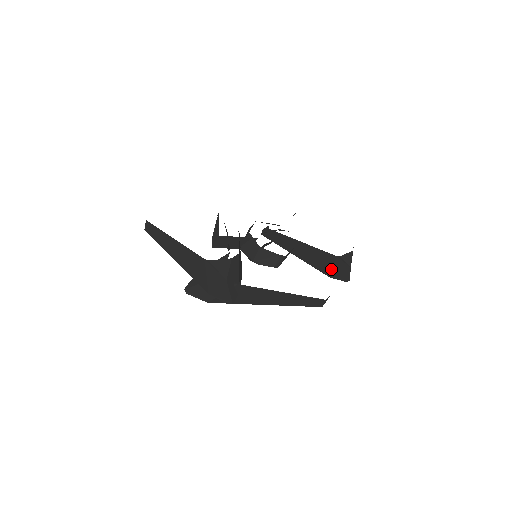
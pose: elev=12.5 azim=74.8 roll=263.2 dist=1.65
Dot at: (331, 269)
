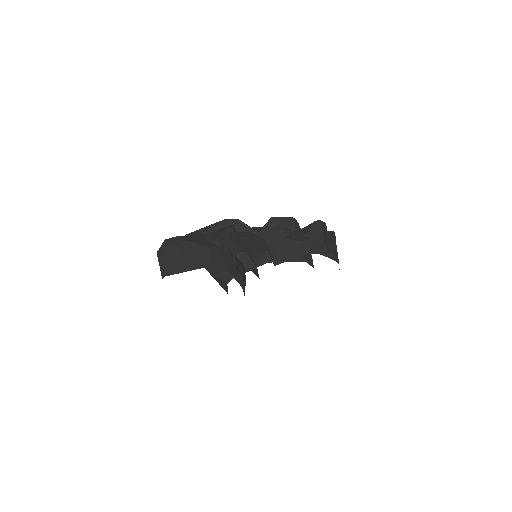
Dot at: occluded
